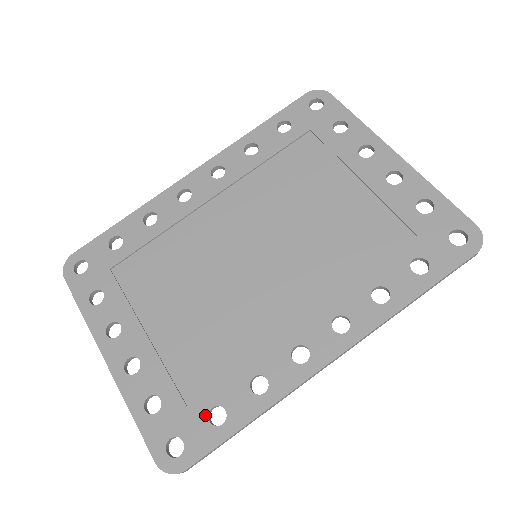
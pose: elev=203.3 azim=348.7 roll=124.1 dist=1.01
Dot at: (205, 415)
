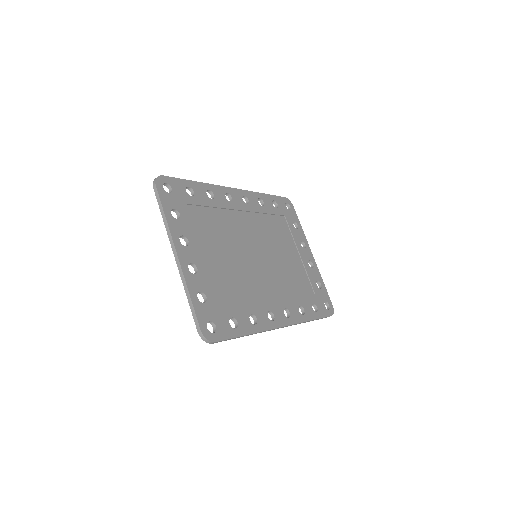
Dot at: (228, 319)
